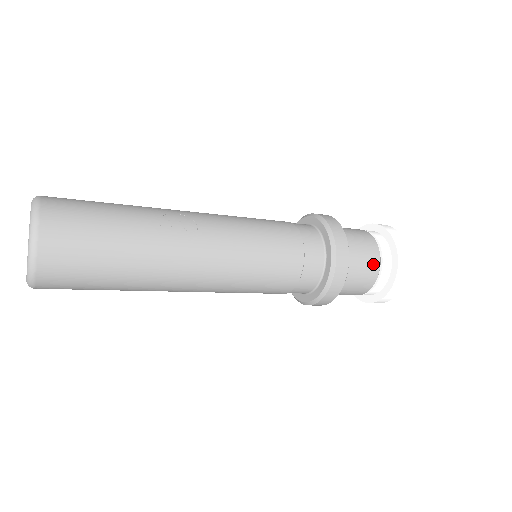
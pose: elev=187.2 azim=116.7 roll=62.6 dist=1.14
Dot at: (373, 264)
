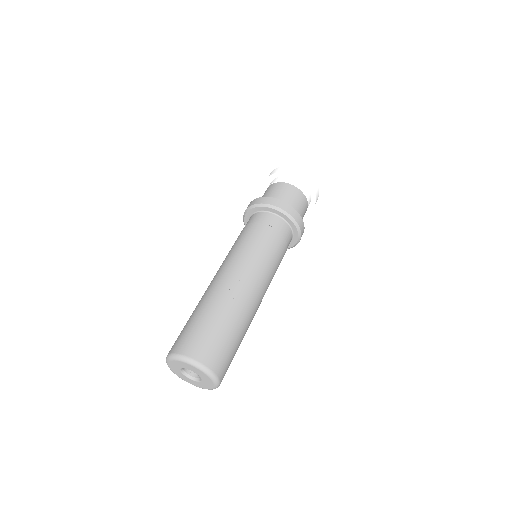
Dot at: (301, 197)
